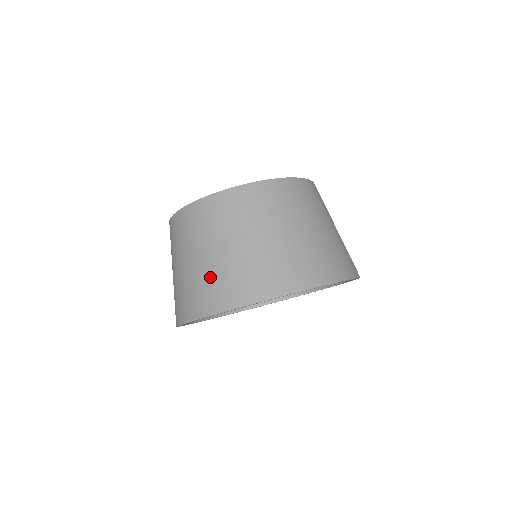
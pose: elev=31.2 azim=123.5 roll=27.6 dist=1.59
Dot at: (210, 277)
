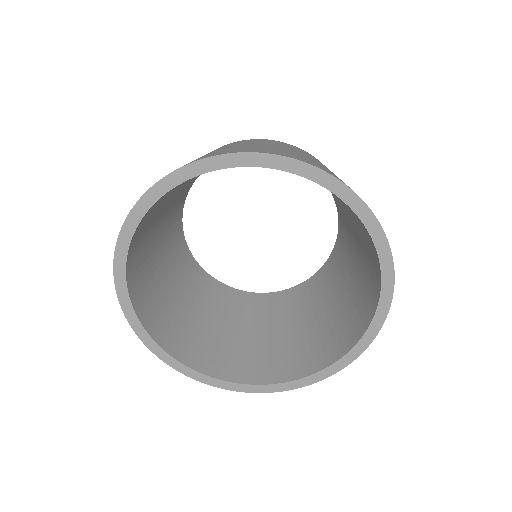
Dot at: (312, 160)
